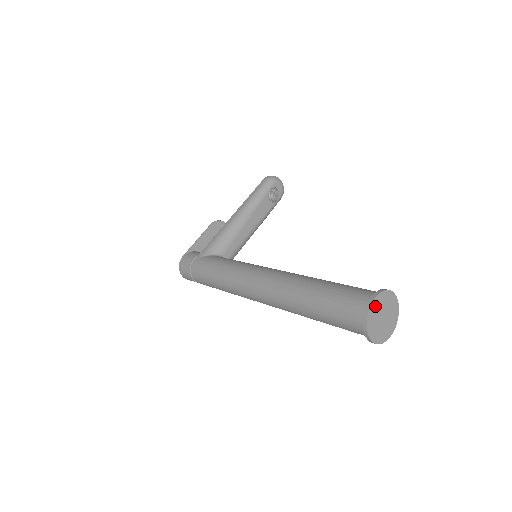
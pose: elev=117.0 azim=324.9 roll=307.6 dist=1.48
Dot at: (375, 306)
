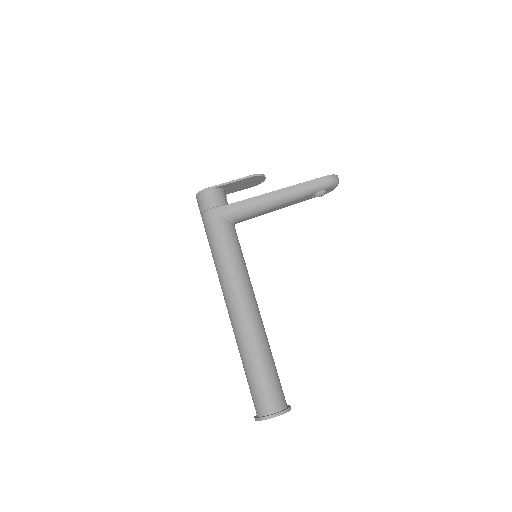
Dot at: (272, 417)
